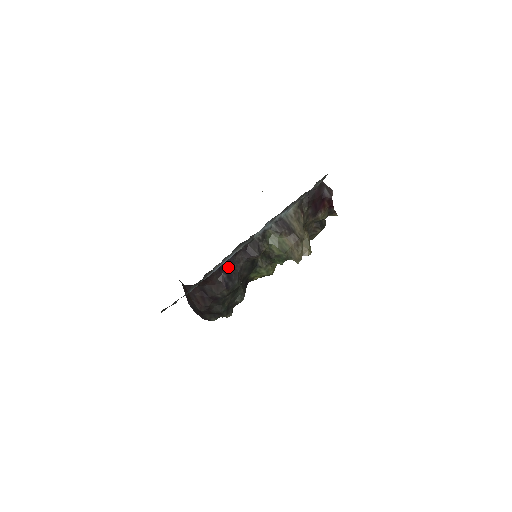
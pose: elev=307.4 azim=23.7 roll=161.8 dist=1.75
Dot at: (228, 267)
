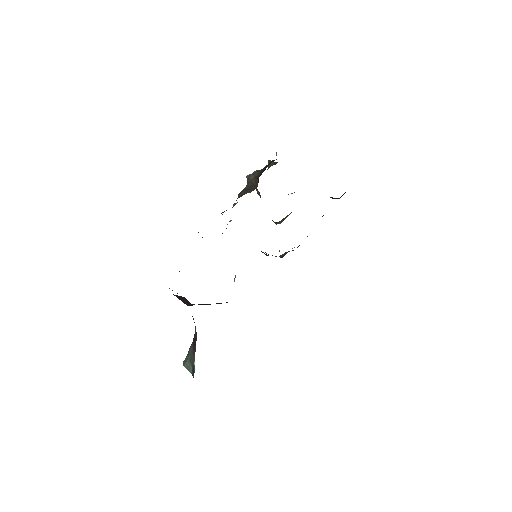
Dot at: occluded
